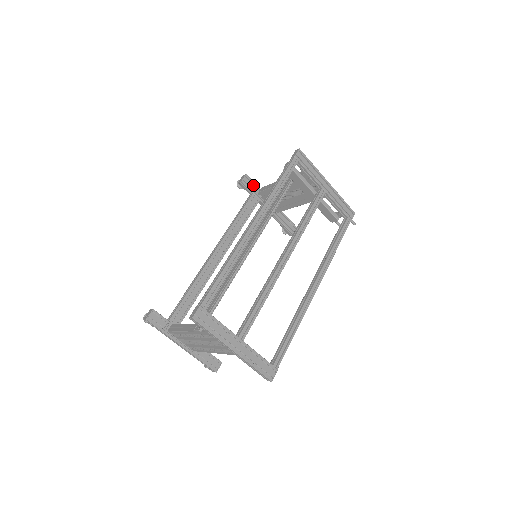
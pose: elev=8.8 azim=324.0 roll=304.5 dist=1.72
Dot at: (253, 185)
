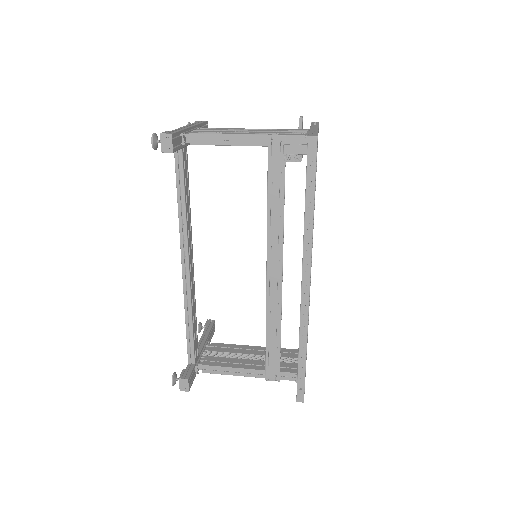
Dot at: (179, 137)
